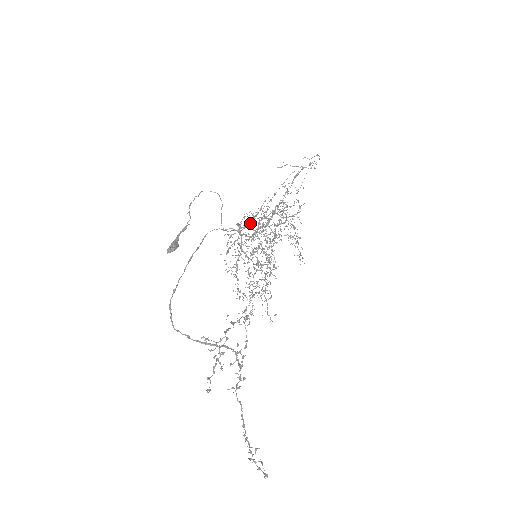
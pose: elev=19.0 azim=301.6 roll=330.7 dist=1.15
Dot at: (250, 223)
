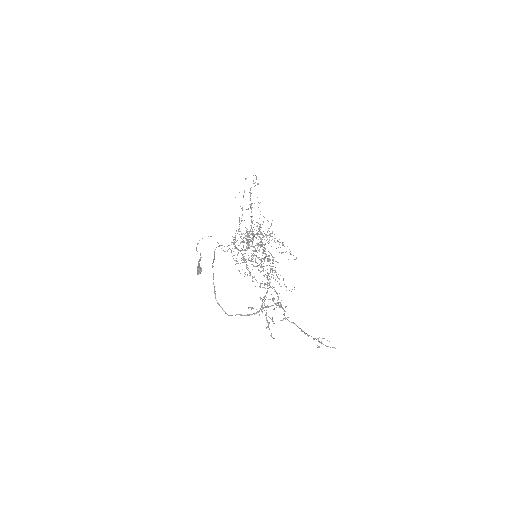
Dot at: occluded
